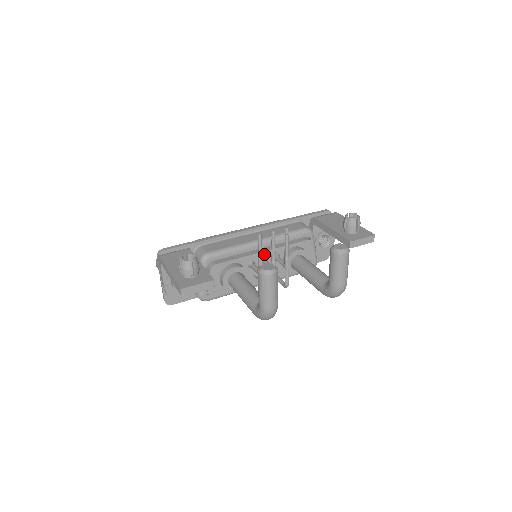
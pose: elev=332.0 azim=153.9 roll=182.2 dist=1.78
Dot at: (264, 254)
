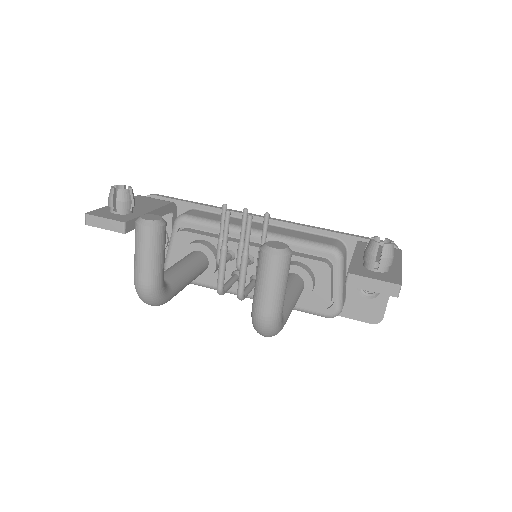
Dot at: (251, 250)
